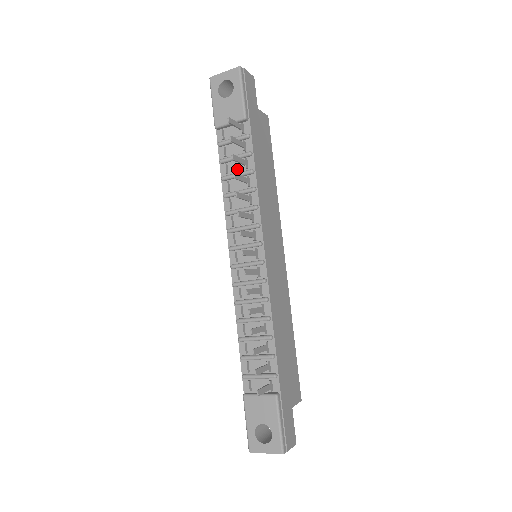
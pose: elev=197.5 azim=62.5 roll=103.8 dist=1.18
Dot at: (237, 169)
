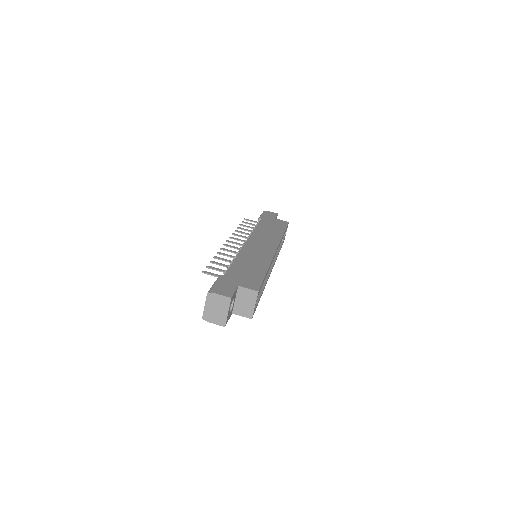
Dot at: occluded
